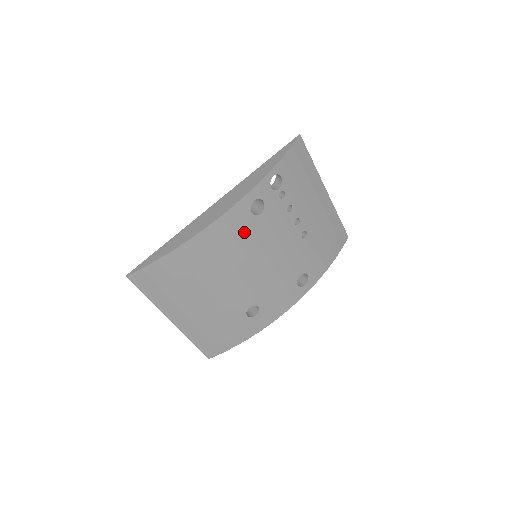
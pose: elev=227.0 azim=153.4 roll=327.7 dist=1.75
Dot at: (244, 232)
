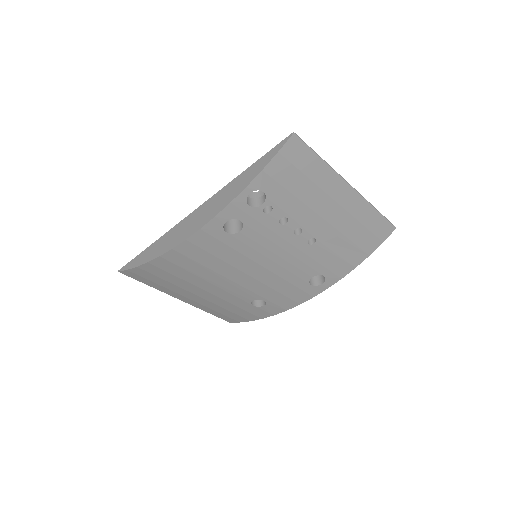
Dot at: (222, 249)
